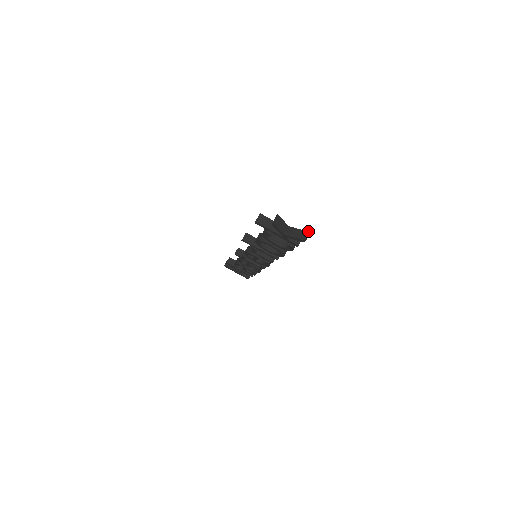
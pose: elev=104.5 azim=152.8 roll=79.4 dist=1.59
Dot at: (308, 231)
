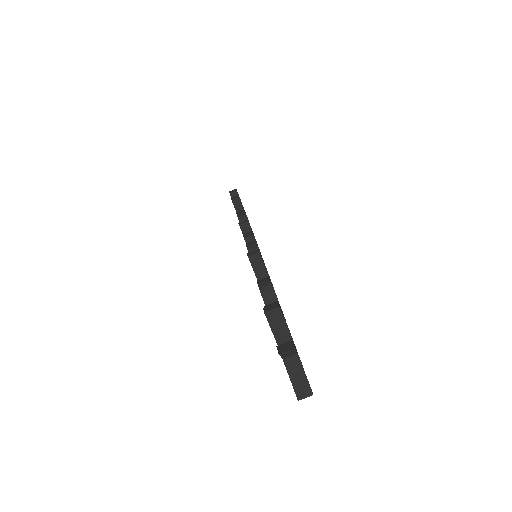
Dot at: occluded
